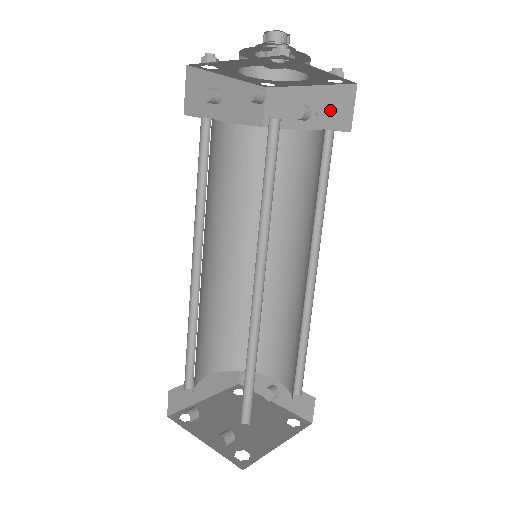
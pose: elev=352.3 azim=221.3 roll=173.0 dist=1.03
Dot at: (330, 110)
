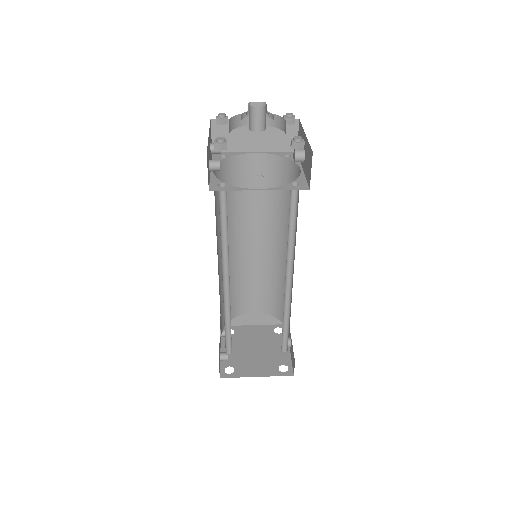
Dot at: (307, 163)
